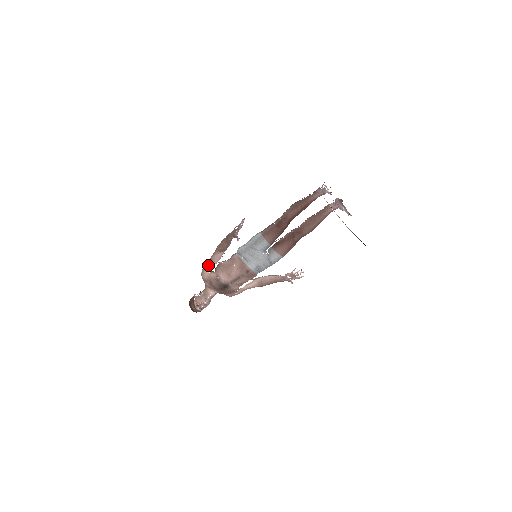
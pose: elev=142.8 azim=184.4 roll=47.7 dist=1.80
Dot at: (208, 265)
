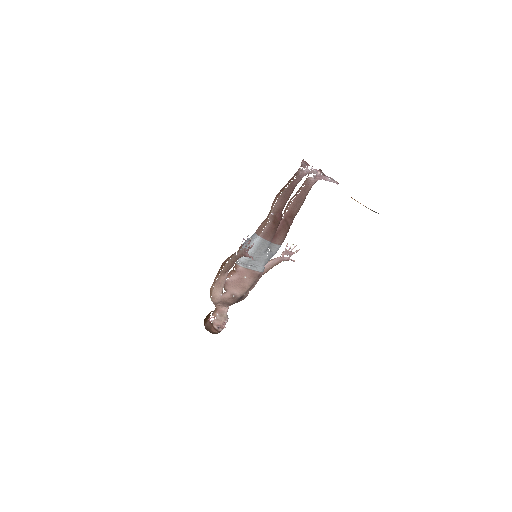
Dot at: (217, 289)
